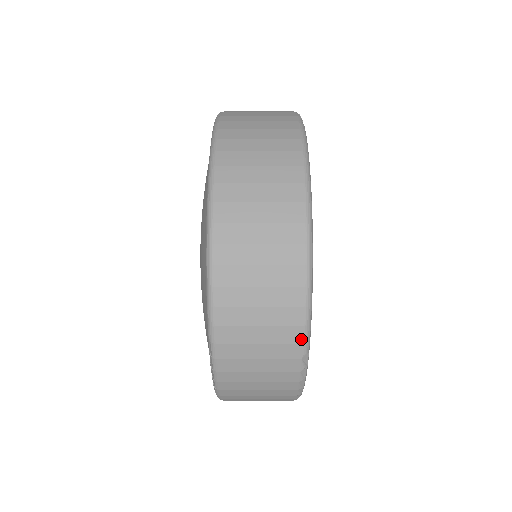
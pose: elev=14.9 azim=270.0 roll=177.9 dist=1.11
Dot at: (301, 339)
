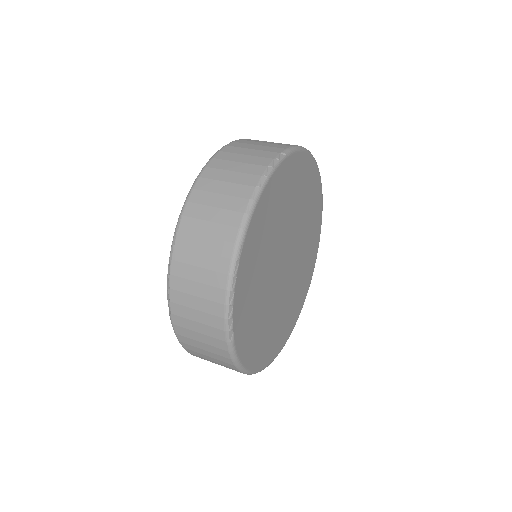
Dot at: occluded
